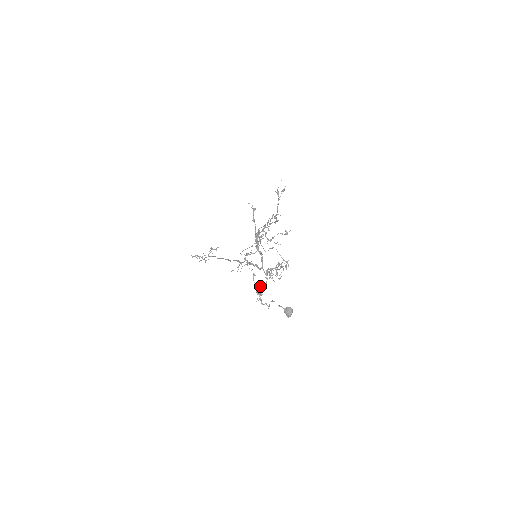
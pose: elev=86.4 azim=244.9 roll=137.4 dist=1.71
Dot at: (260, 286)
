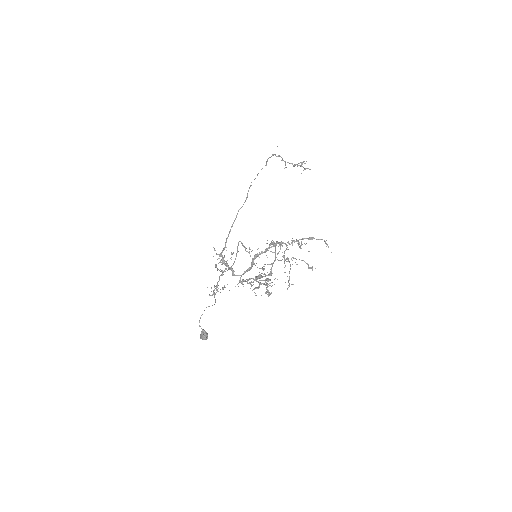
Dot at: occluded
